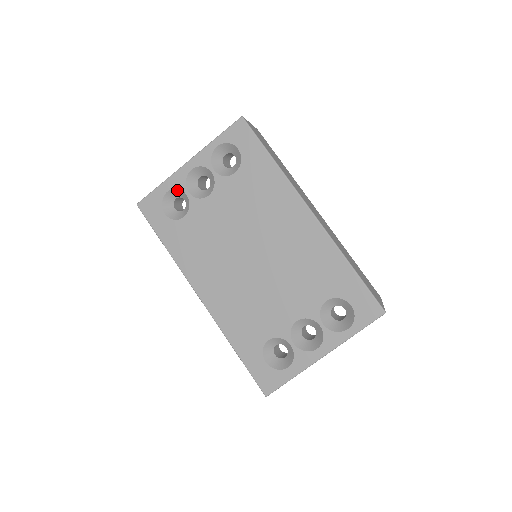
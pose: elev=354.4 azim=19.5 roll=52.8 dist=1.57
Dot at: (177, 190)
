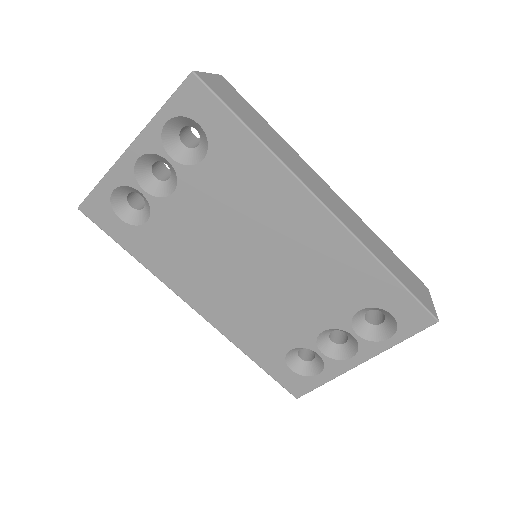
Dot at: (126, 187)
